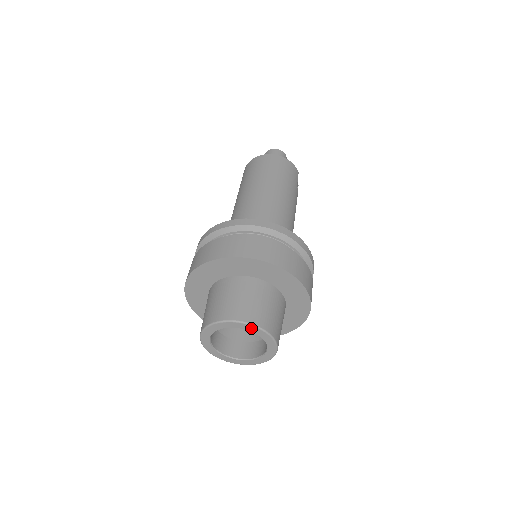
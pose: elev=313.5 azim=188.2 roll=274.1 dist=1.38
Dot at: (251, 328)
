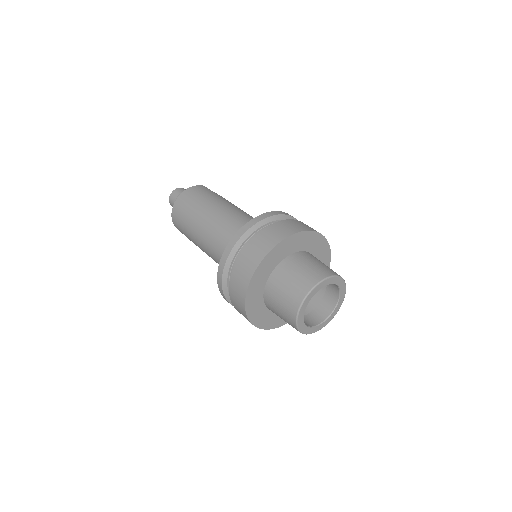
Dot at: (318, 287)
